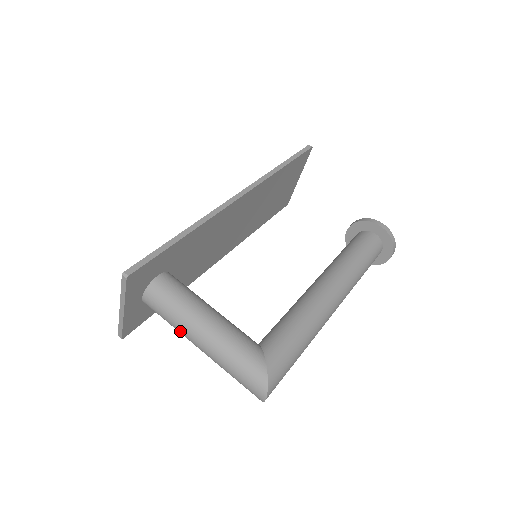
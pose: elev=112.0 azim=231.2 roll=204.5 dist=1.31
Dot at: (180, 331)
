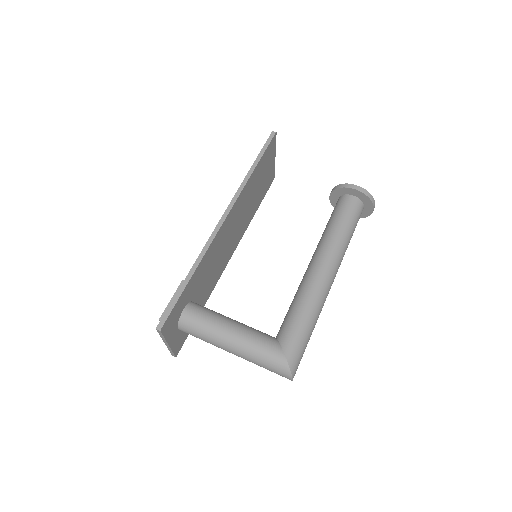
Dot at: occluded
